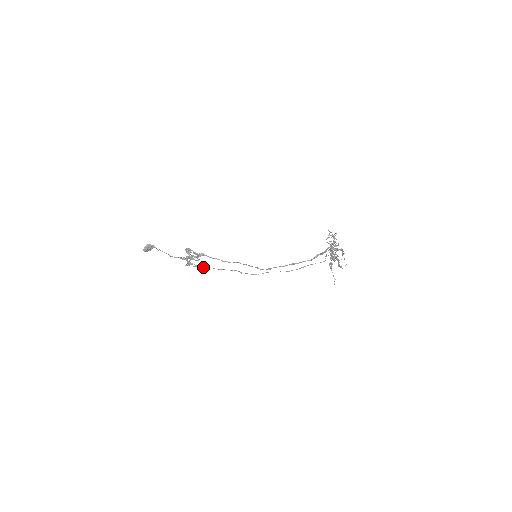
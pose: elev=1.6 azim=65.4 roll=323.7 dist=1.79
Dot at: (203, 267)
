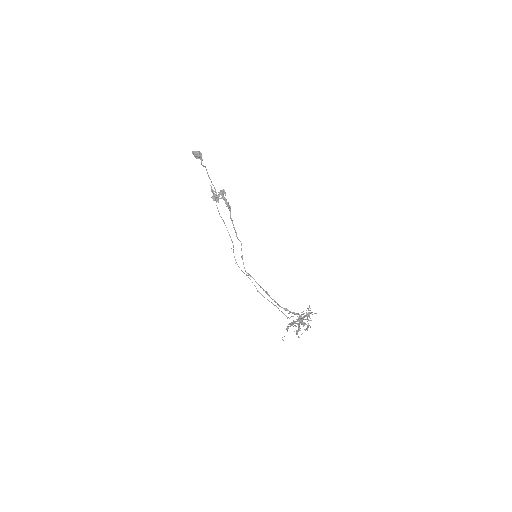
Dot at: occluded
